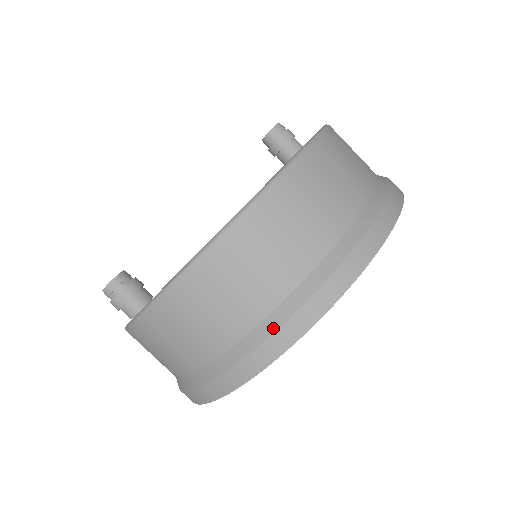
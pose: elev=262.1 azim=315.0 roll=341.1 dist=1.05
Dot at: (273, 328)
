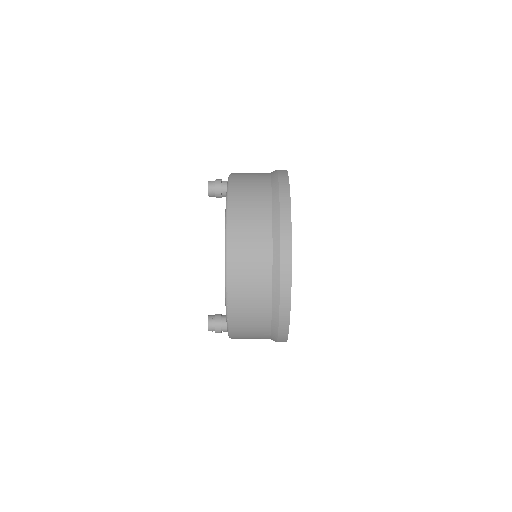
Dot at: (278, 307)
